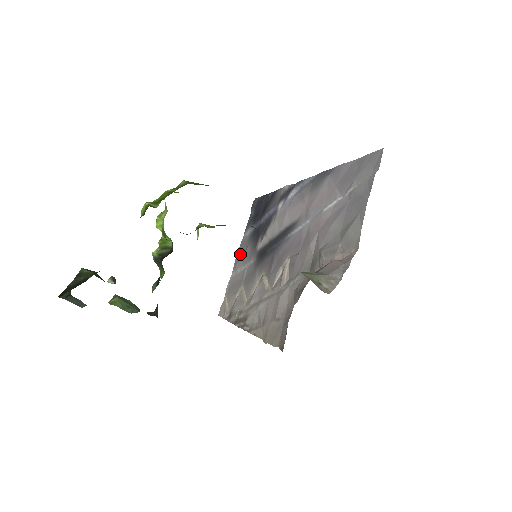
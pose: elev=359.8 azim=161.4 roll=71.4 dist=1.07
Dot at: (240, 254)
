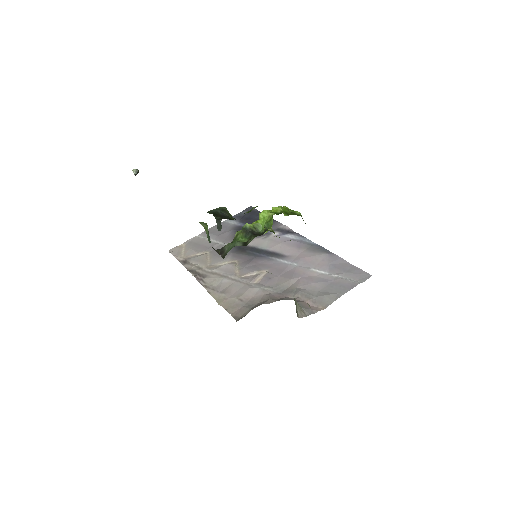
Dot at: (216, 230)
